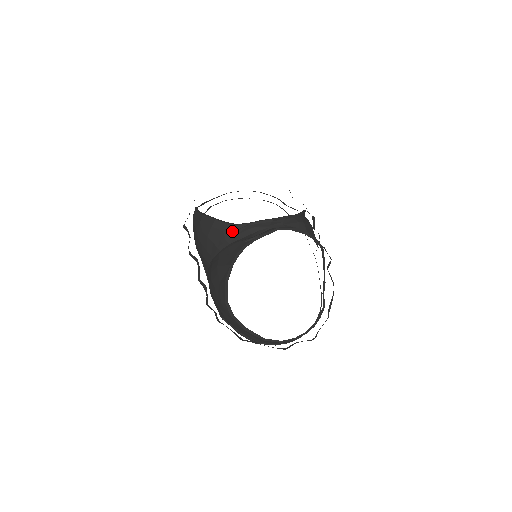
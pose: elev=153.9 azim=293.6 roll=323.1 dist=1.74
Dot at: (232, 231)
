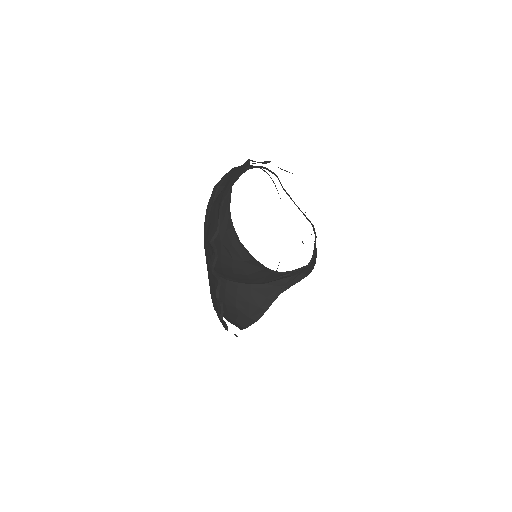
Dot at: (274, 277)
